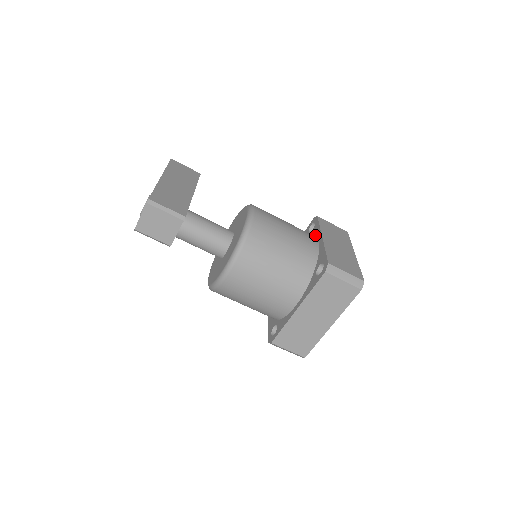
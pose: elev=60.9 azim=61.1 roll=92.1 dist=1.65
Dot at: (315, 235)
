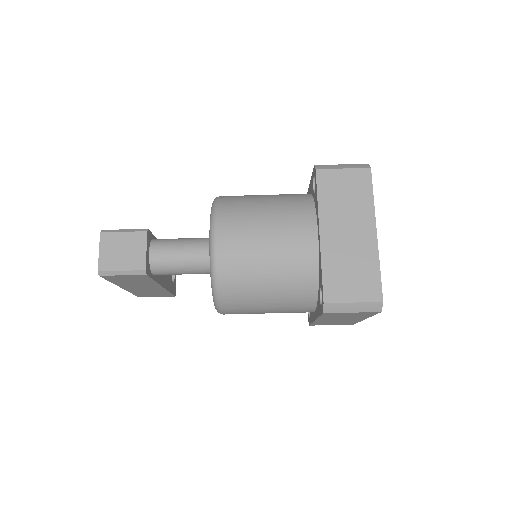
Dot at: occluded
